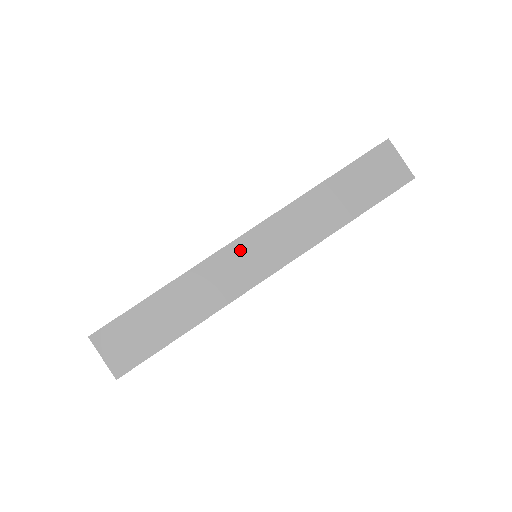
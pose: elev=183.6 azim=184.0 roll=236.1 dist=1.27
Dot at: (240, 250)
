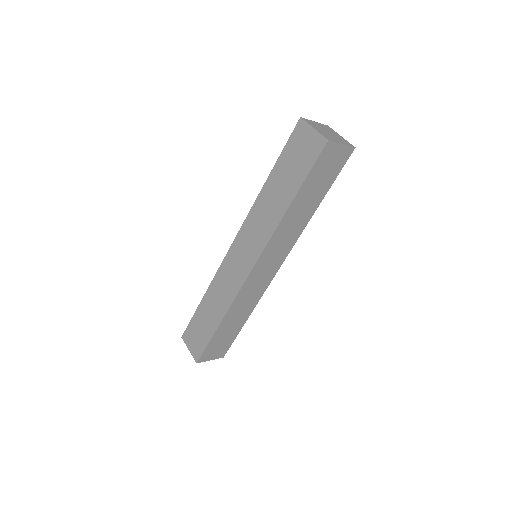
Dot at: (254, 276)
